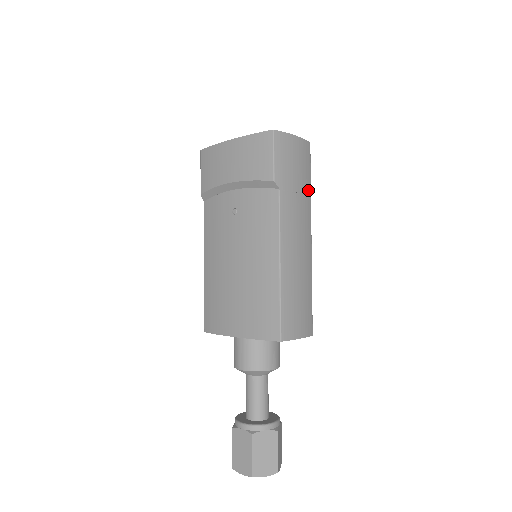
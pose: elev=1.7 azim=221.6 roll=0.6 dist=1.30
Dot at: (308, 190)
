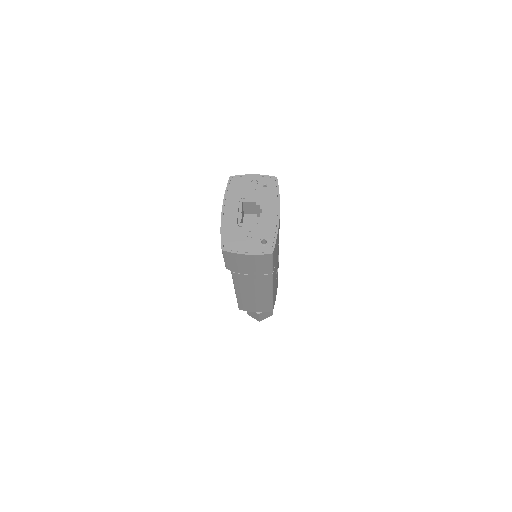
Dot at: (267, 272)
